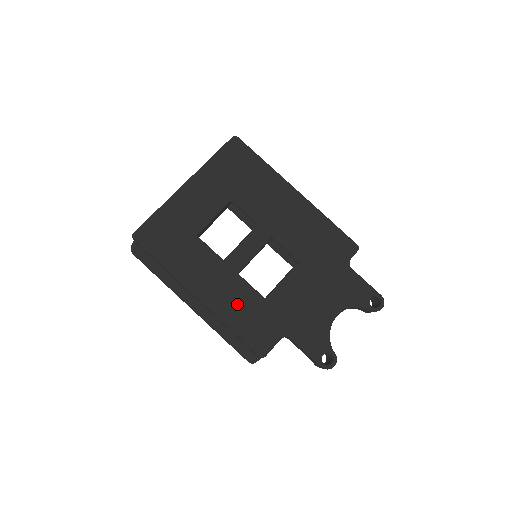
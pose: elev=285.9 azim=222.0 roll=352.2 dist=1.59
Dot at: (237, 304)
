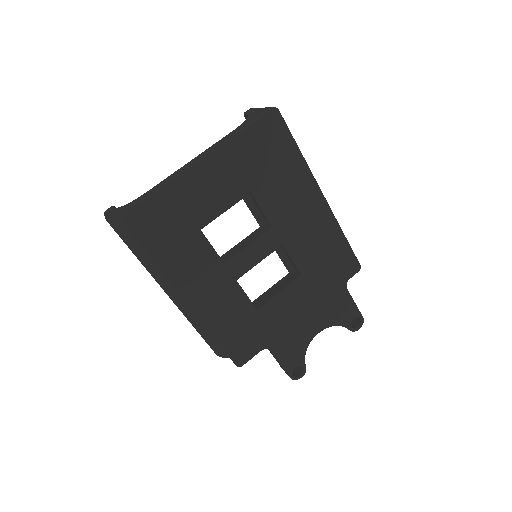
Dot at: (228, 313)
